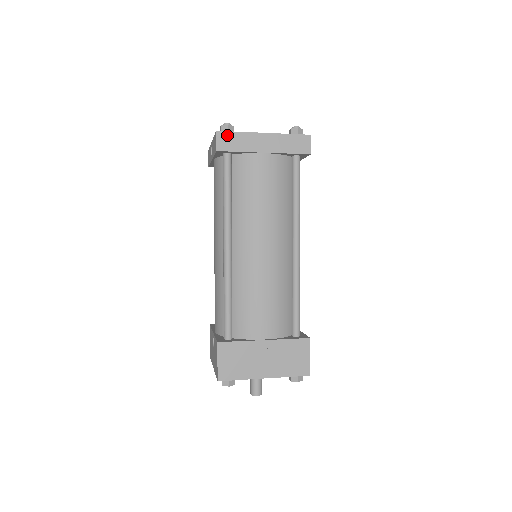
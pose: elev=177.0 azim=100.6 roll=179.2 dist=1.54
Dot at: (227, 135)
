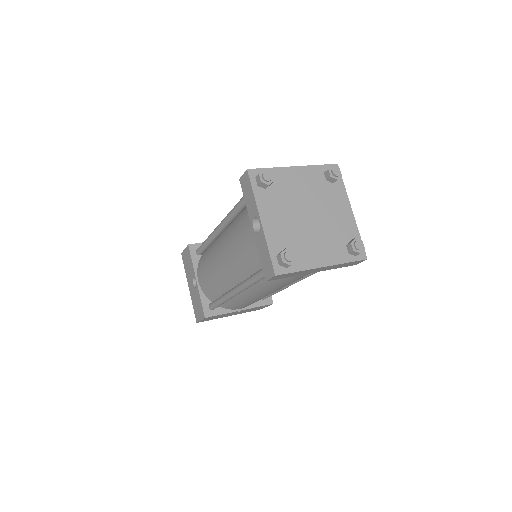
Dot at: (285, 275)
